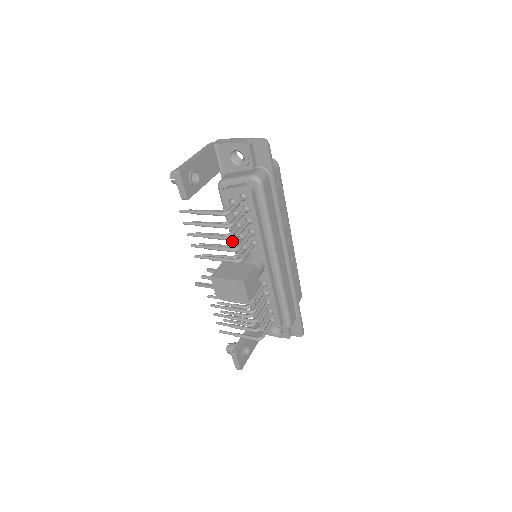
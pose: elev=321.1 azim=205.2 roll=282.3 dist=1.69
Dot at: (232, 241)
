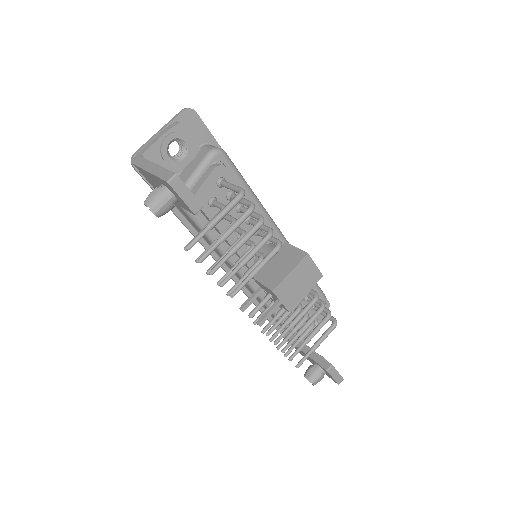
Dot at: (229, 260)
